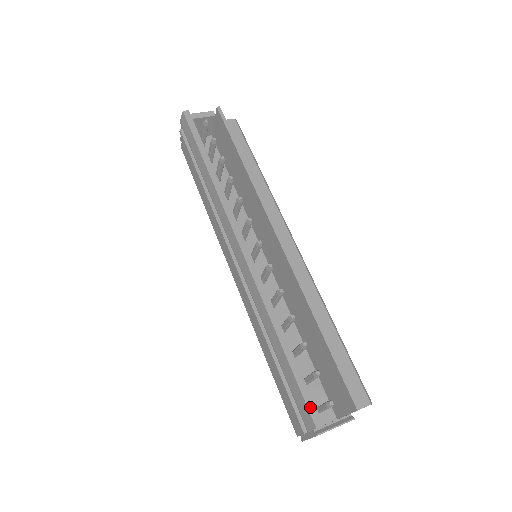
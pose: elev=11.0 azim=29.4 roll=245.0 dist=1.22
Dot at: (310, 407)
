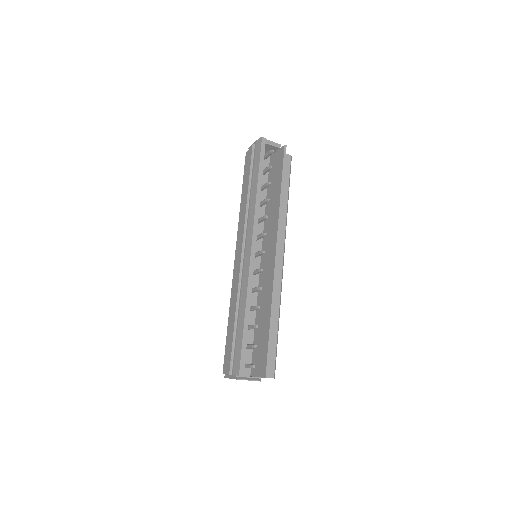
Dot at: (242, 363)
